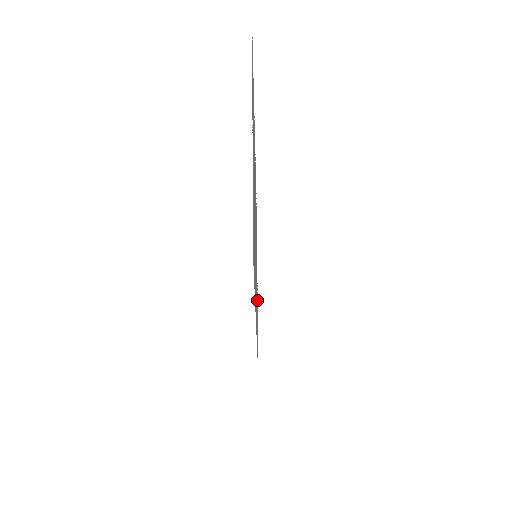
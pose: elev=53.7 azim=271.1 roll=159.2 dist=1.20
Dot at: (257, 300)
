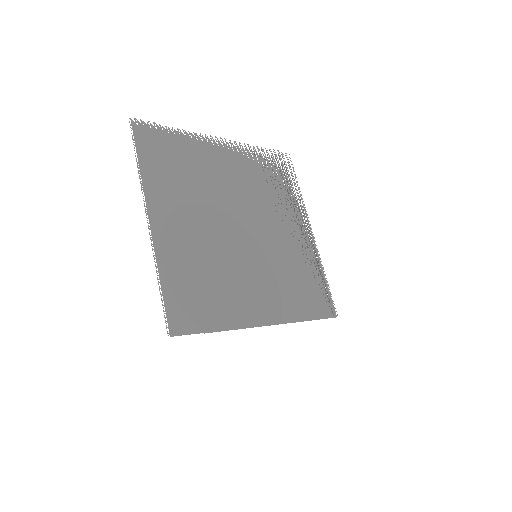
Dot at: (310, 256)
